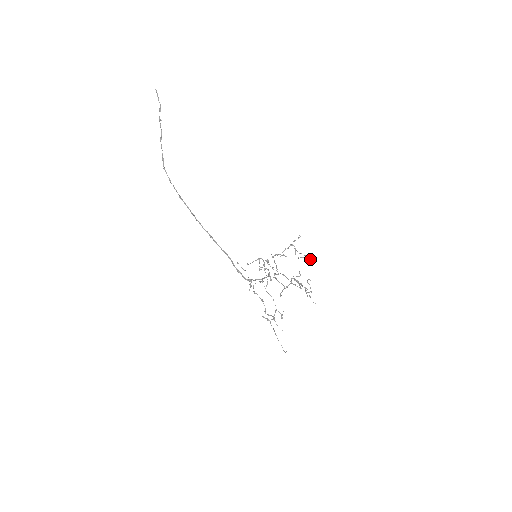
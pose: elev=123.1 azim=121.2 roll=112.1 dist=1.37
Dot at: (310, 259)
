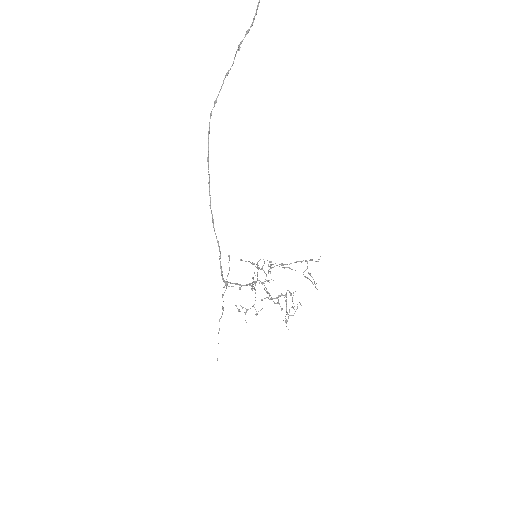
Dot at: (315, 286)
